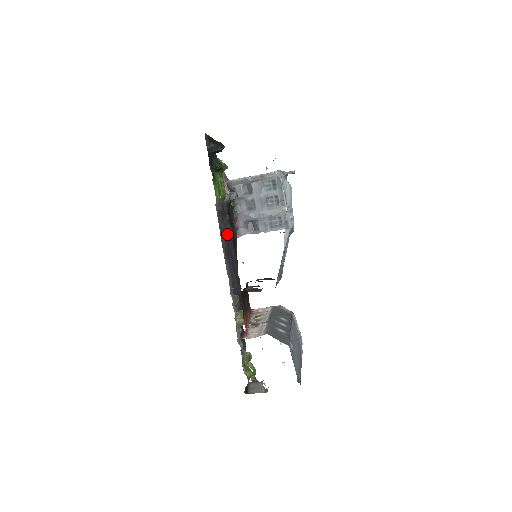
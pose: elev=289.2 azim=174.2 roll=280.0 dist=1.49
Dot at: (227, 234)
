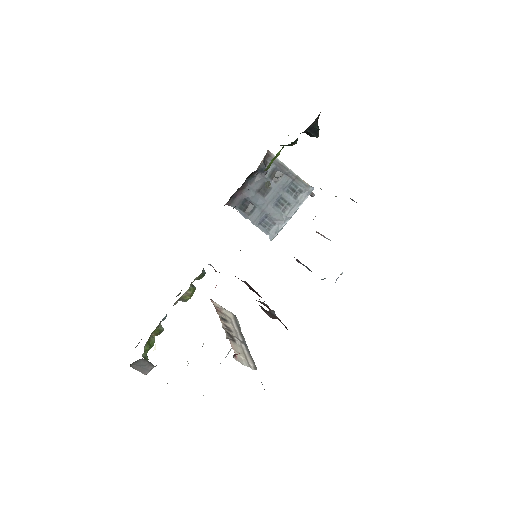
Dot at: occluded
